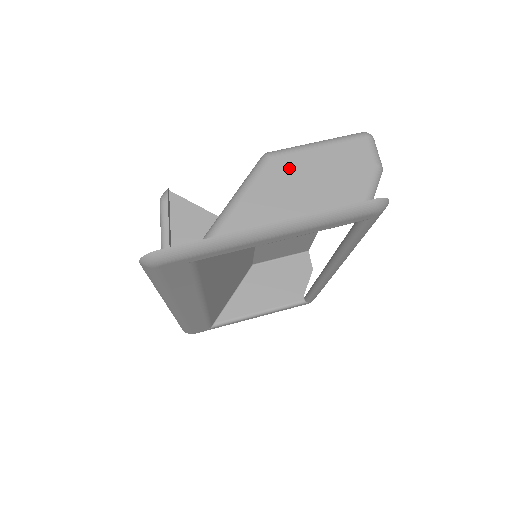
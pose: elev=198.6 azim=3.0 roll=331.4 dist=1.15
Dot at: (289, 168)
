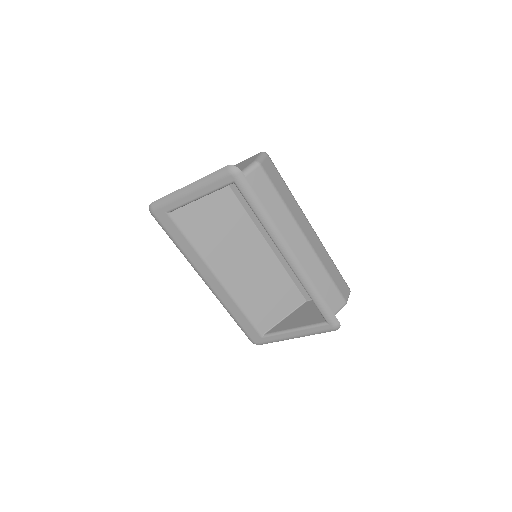
Dot at: occluded
